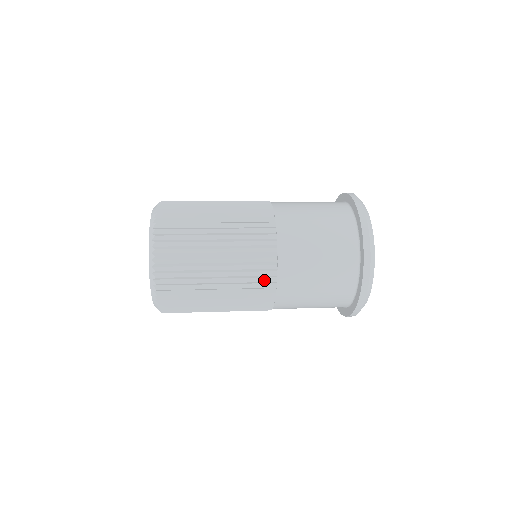
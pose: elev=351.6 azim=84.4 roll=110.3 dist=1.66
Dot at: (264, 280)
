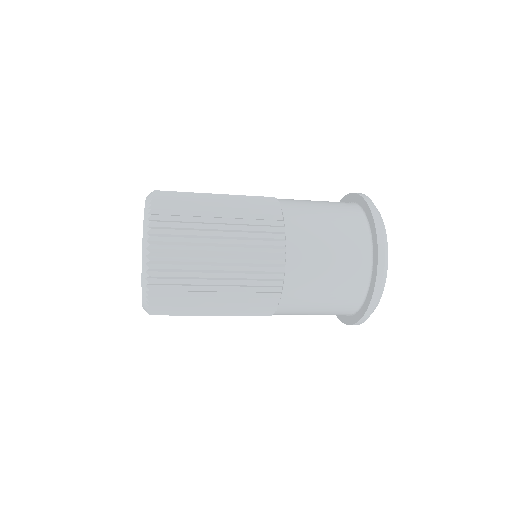
Dot at: (271, 233)
